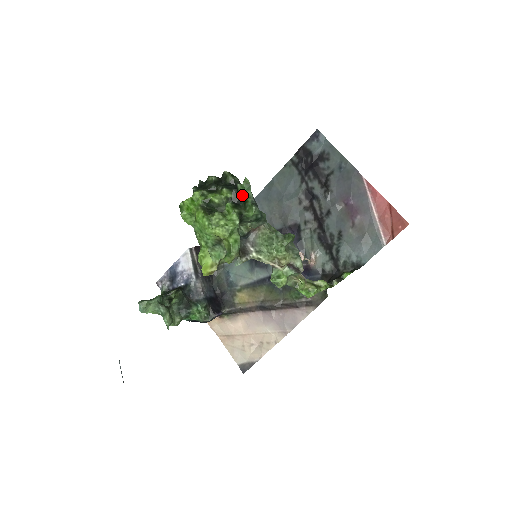
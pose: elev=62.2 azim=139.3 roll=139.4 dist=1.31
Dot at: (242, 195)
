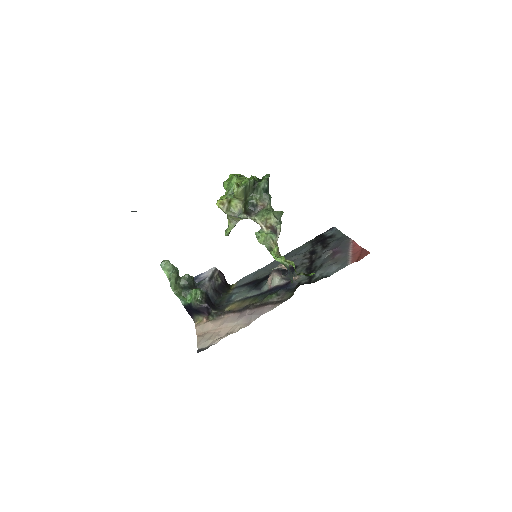
Dot at: occluded
